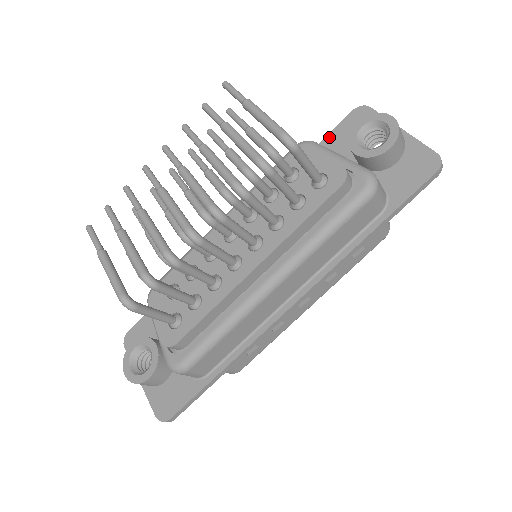
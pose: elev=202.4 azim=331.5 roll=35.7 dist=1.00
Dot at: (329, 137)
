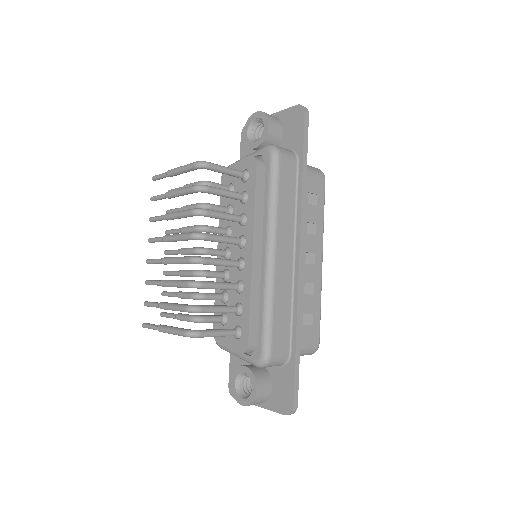
Dot at: occluded
